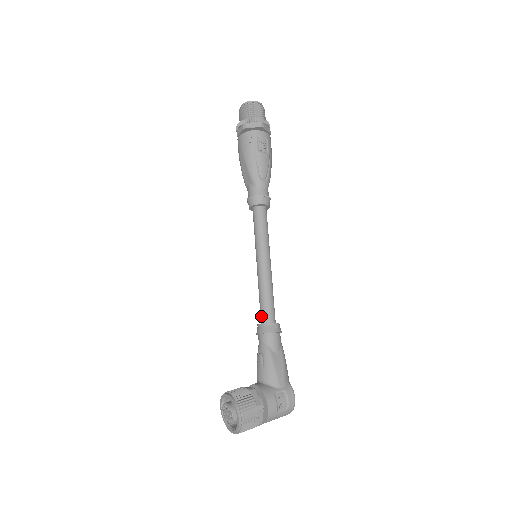
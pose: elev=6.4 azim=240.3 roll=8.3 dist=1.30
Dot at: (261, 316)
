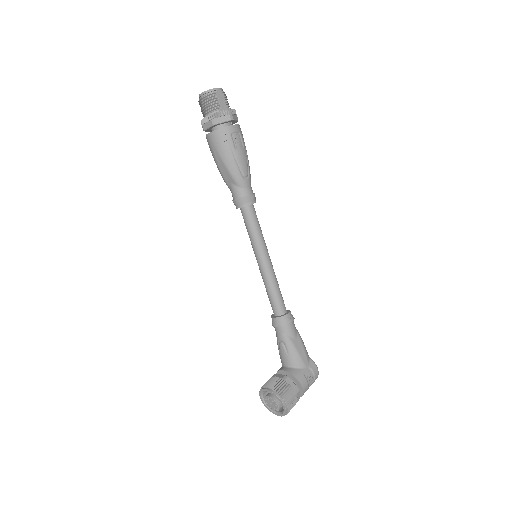
Dot at: (274, 310)
